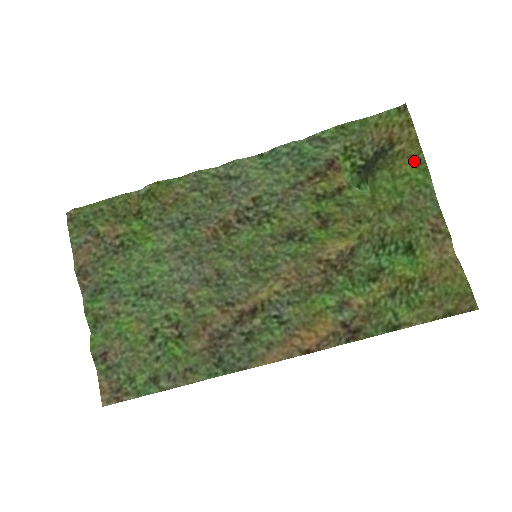
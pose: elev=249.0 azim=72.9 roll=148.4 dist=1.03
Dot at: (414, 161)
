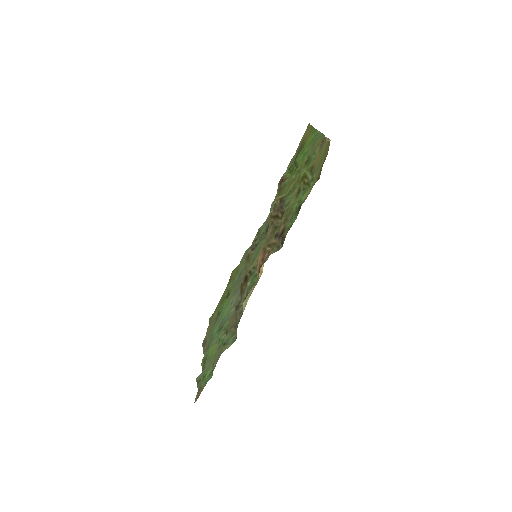
Dot at: (310, 135)
